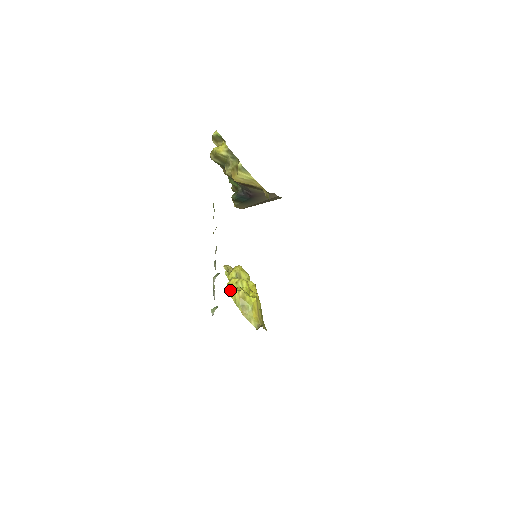
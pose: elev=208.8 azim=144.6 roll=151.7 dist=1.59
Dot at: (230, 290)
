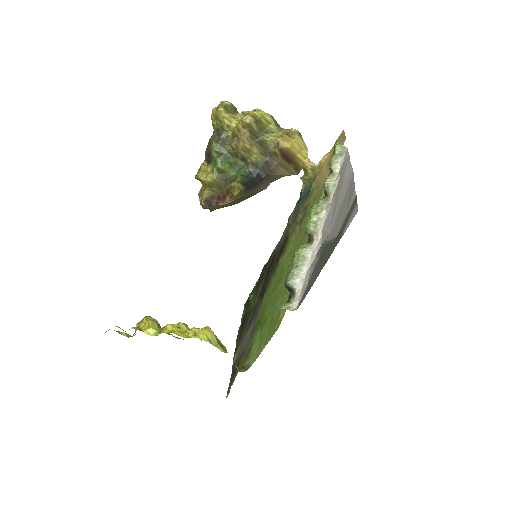
Dot at: (181, 336)
